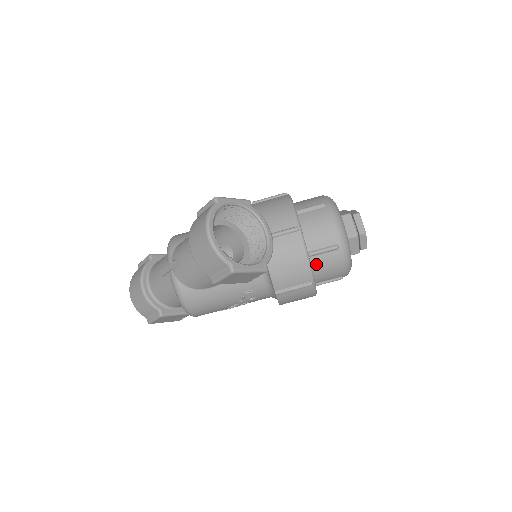
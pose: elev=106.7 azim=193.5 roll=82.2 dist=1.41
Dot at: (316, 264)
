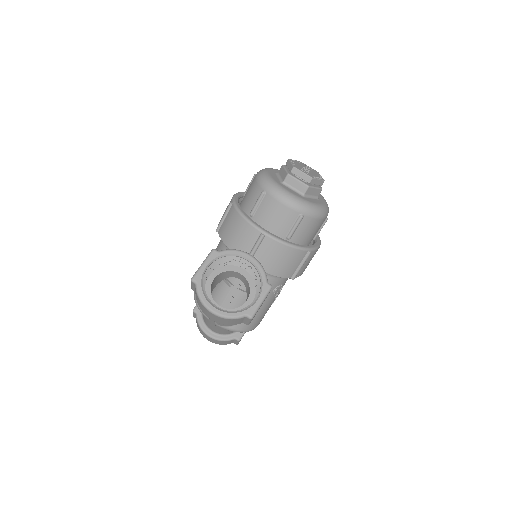
Dot at: (299, 237)
